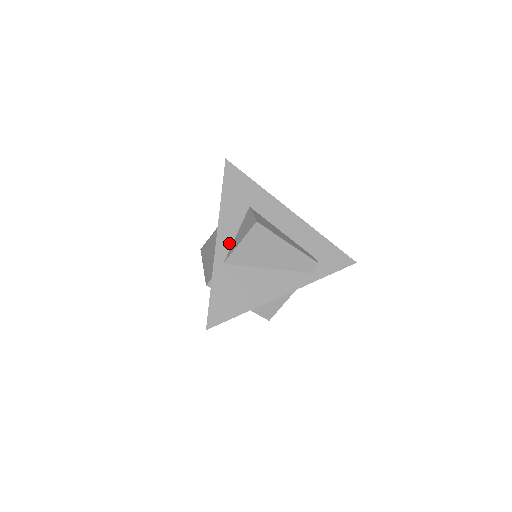
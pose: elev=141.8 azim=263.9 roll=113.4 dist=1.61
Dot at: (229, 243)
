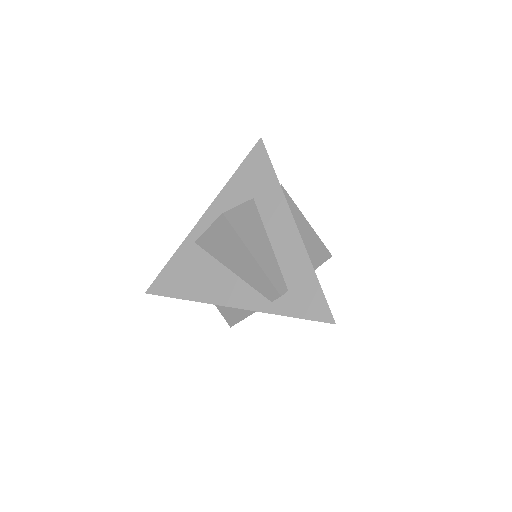
Dot at: occluded
